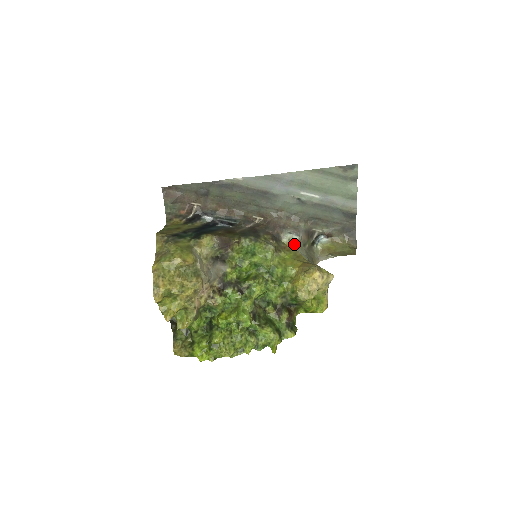
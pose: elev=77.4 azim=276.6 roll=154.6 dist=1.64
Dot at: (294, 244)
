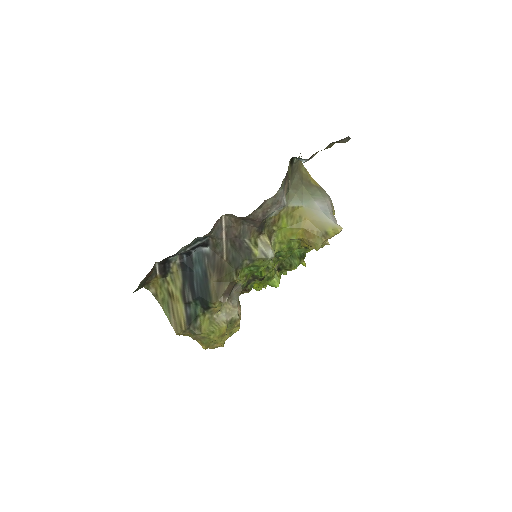
Dot at: (281, 209)
